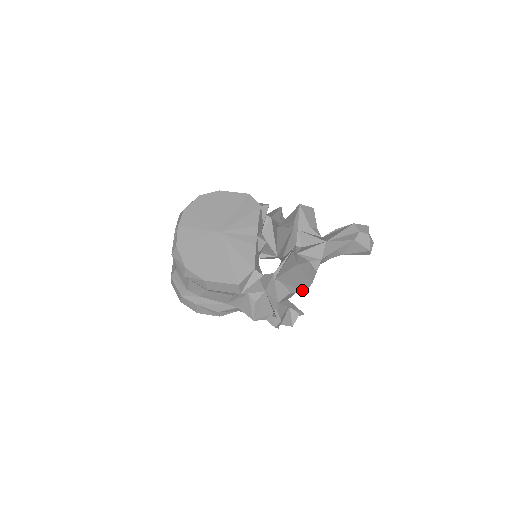
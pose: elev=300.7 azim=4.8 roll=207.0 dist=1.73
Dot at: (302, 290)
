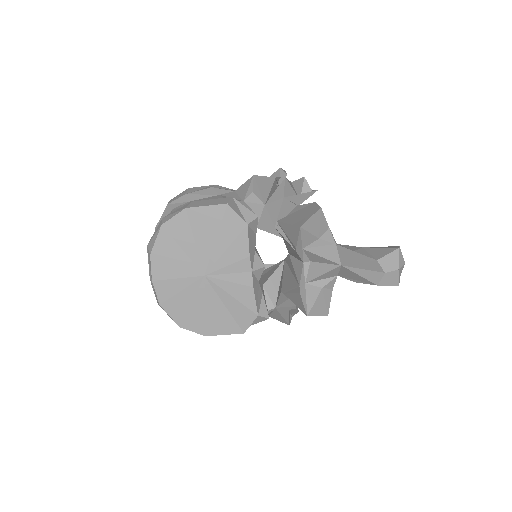
Dot at: occluded
